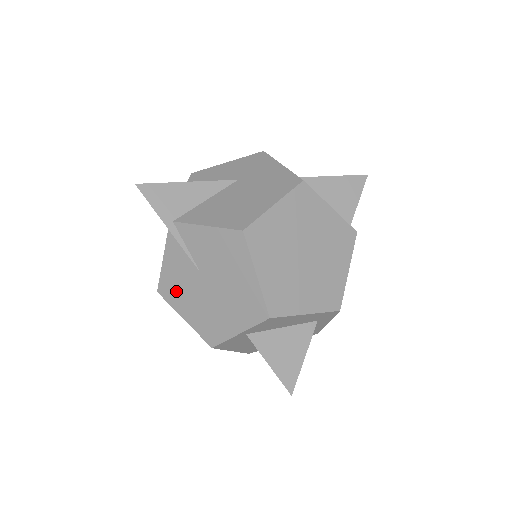
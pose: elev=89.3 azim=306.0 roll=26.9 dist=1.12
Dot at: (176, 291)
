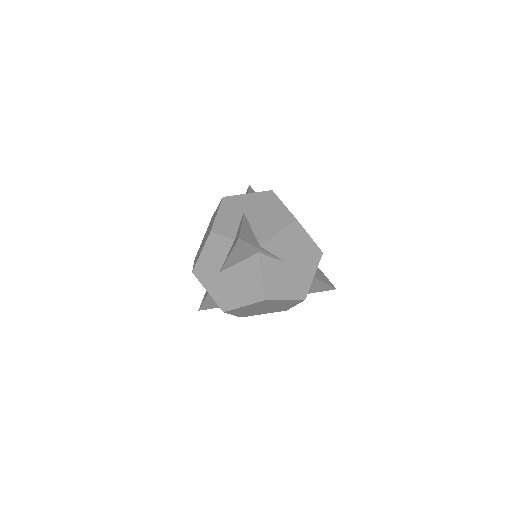
Dot at: (276, 287)
